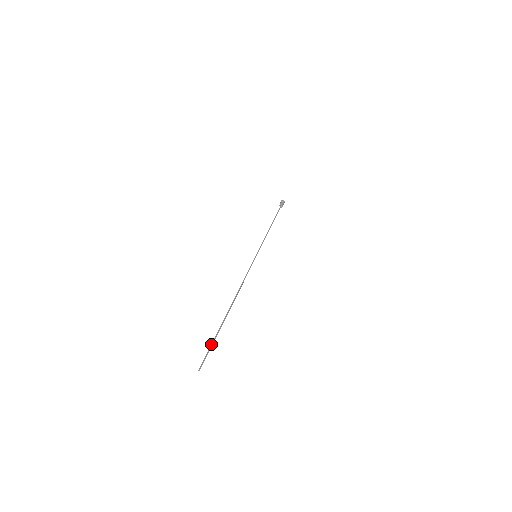
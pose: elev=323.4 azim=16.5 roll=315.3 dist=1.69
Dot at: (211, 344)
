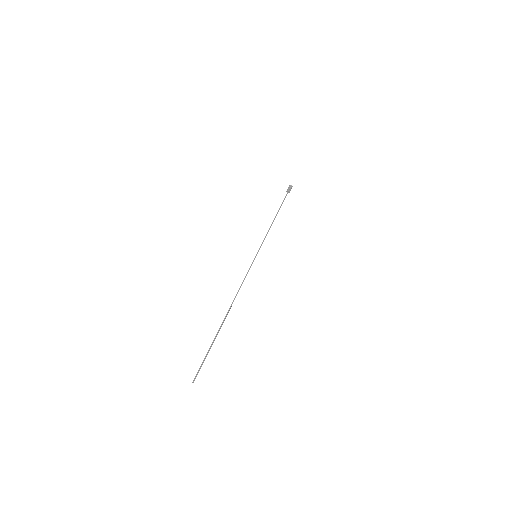
Dot at: (205, 356)
